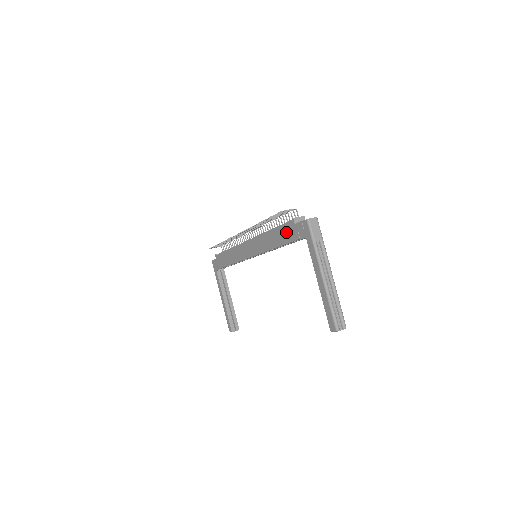
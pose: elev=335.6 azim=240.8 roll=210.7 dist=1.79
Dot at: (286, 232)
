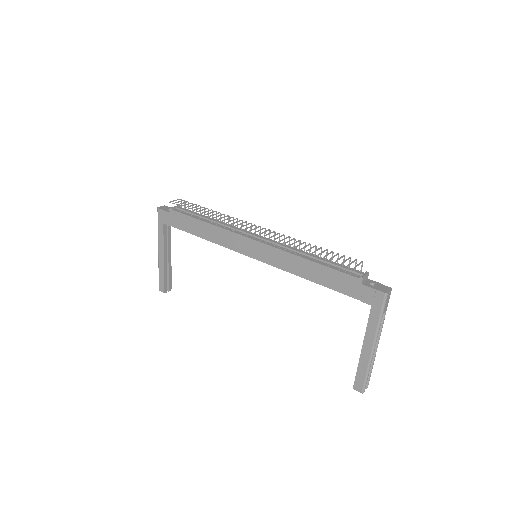
Dot at: (340, 281)
